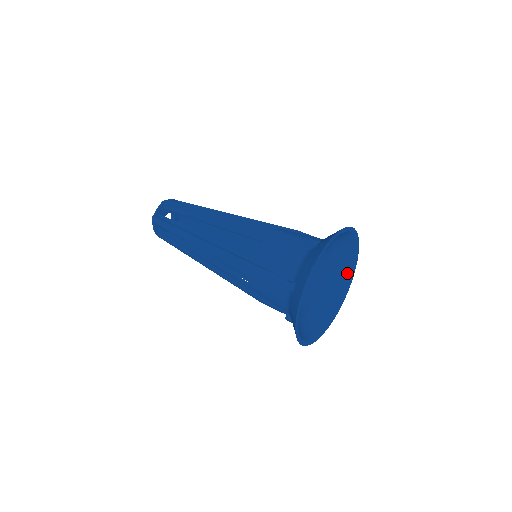
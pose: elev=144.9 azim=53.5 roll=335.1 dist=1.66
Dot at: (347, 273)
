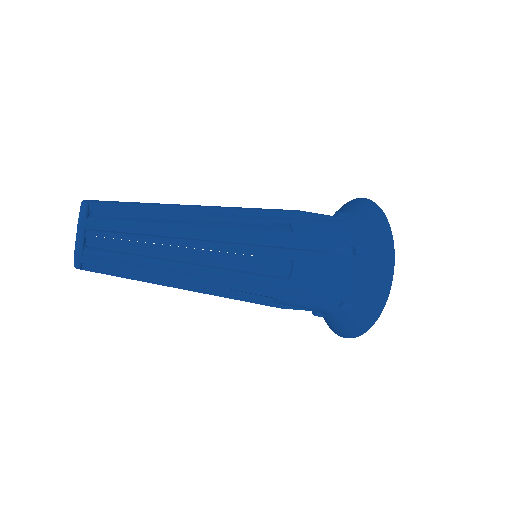
Dot at: occluded
